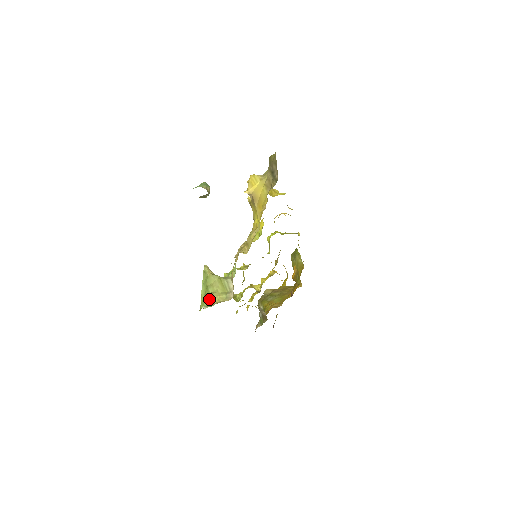
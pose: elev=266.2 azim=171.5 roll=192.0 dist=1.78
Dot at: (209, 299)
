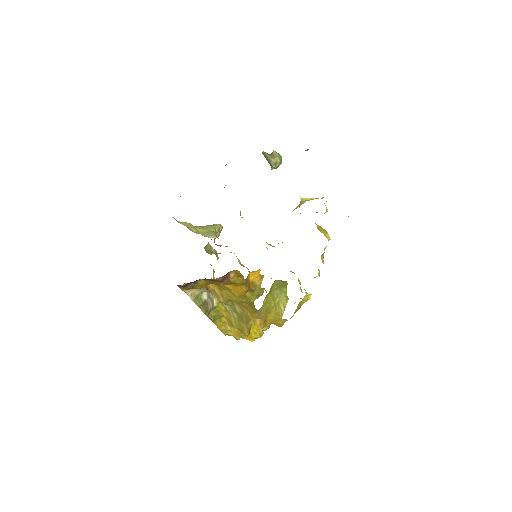
Dot at: (185, 222)
